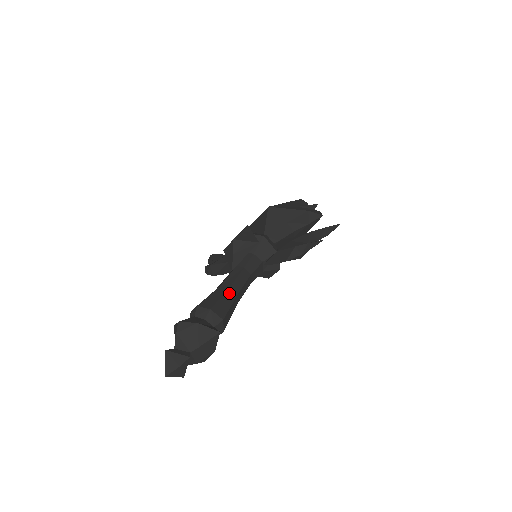
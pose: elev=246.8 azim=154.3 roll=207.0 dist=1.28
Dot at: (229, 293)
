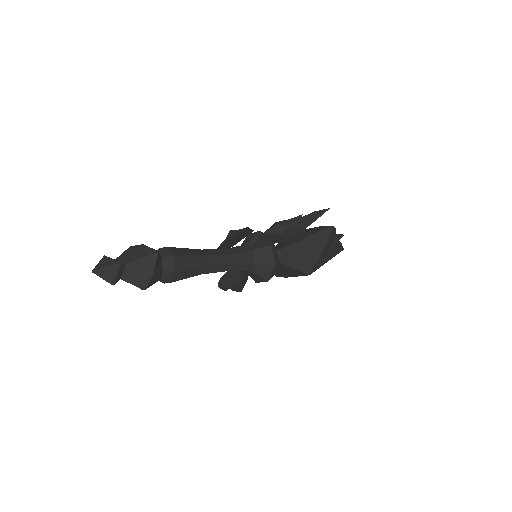
Dot at: (197, 251)
